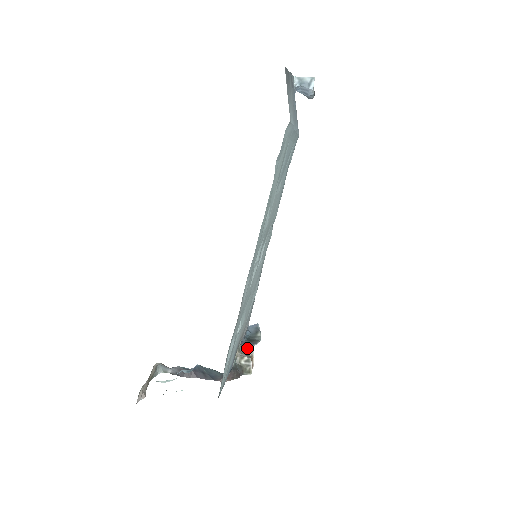
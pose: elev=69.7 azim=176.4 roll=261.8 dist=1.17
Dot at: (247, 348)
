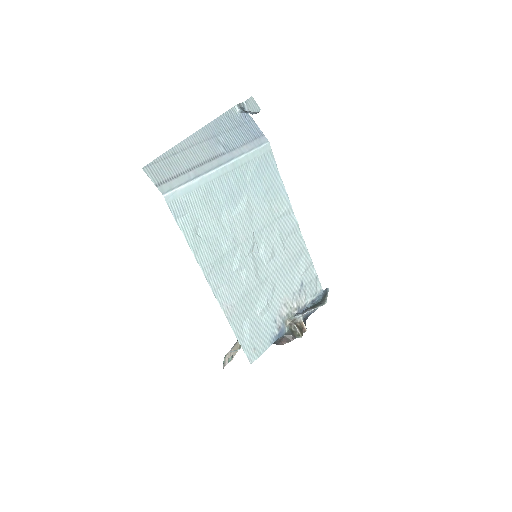
Dot at: (297, 317)
